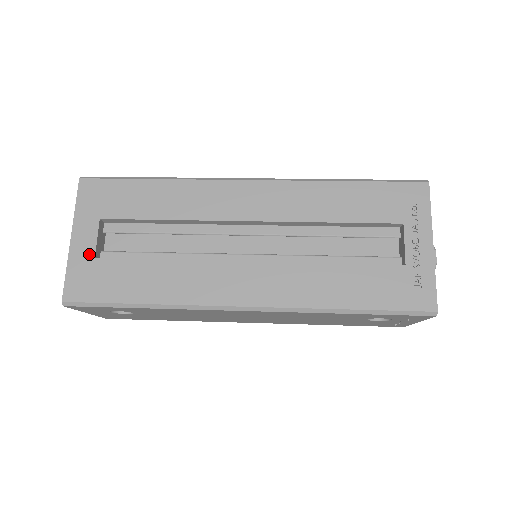
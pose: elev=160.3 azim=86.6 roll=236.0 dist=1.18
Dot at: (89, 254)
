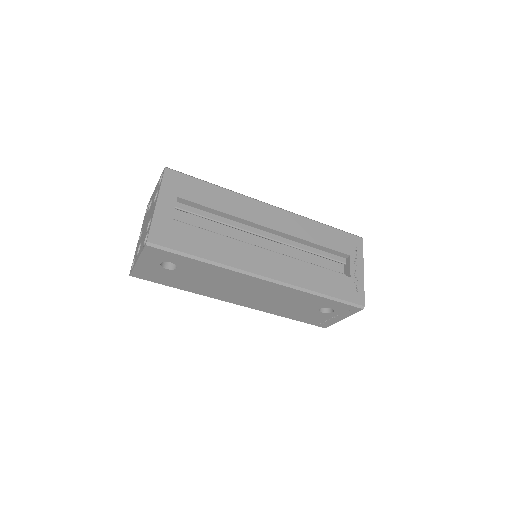
Dot at: (169, 217)
